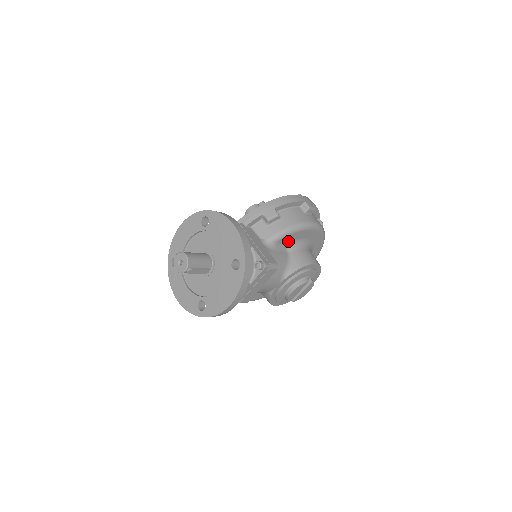
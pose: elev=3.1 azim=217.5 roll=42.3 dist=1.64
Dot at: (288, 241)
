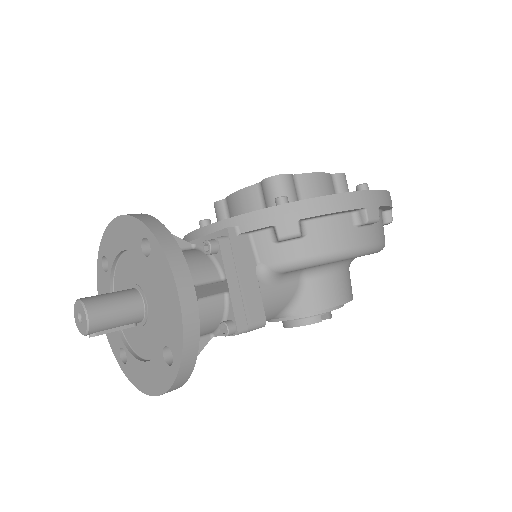
Dot at: occluded
